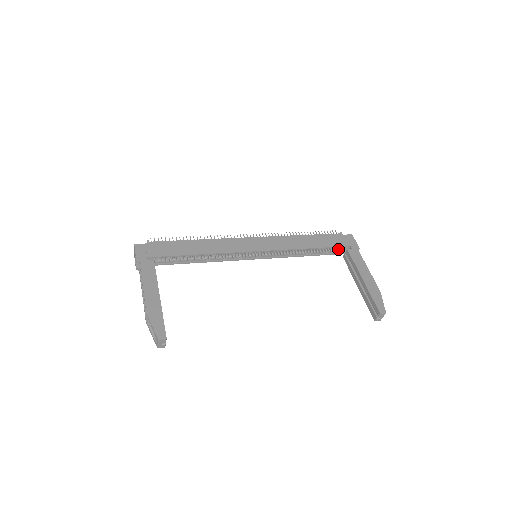
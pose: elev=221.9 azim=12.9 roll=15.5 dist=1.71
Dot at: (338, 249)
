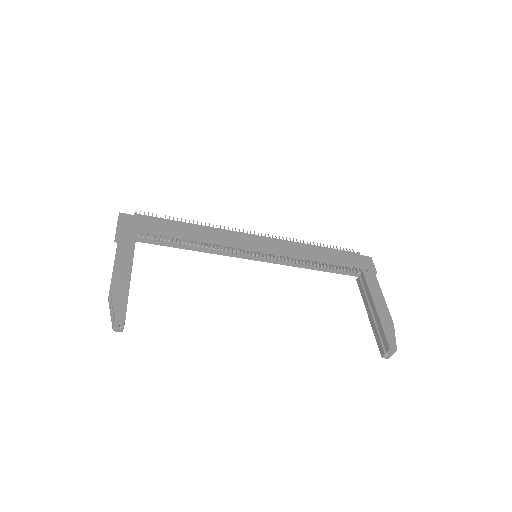
Dot at: (352, 270)
